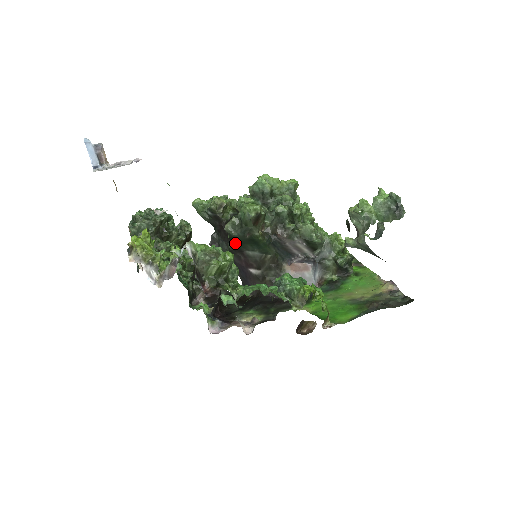
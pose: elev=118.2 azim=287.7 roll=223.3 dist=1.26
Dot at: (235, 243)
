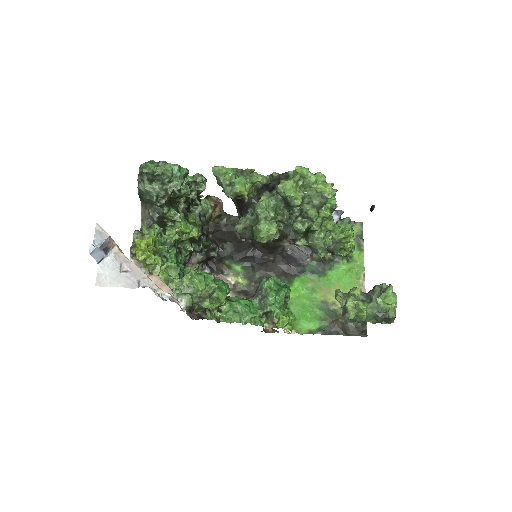
Dot at: occluded
